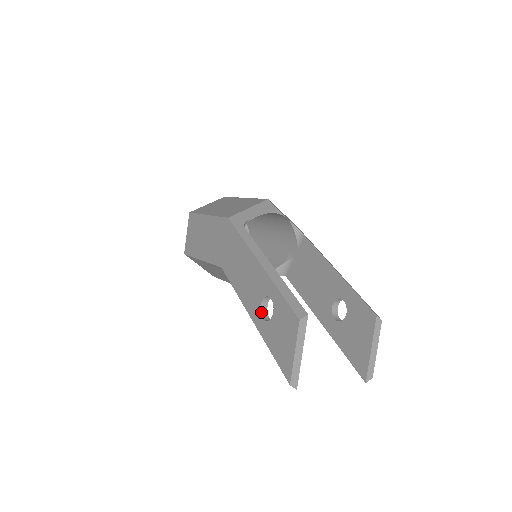
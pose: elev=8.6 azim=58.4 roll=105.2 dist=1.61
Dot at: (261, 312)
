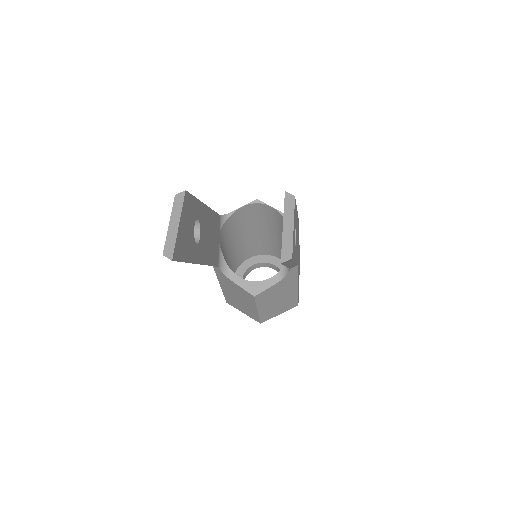
Dot at: occluded
